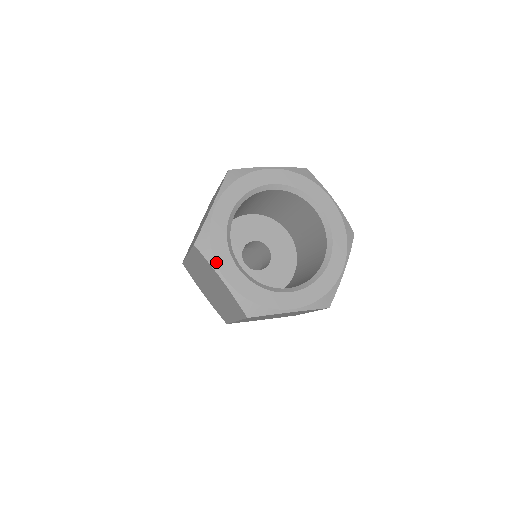
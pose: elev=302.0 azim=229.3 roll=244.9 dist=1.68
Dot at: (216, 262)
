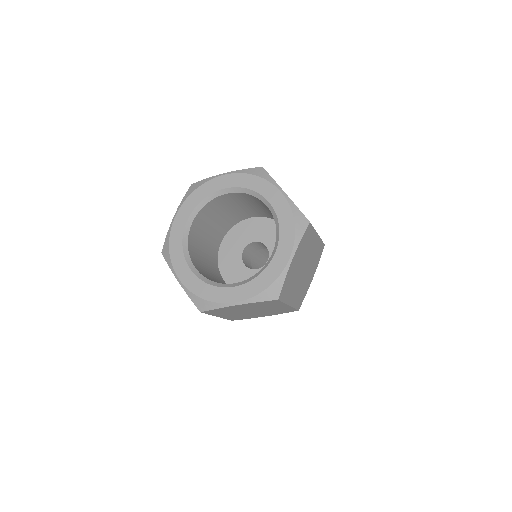
Dot at: (173, 265)
